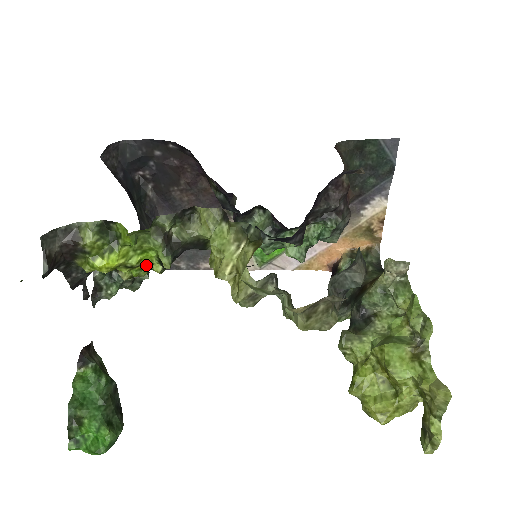
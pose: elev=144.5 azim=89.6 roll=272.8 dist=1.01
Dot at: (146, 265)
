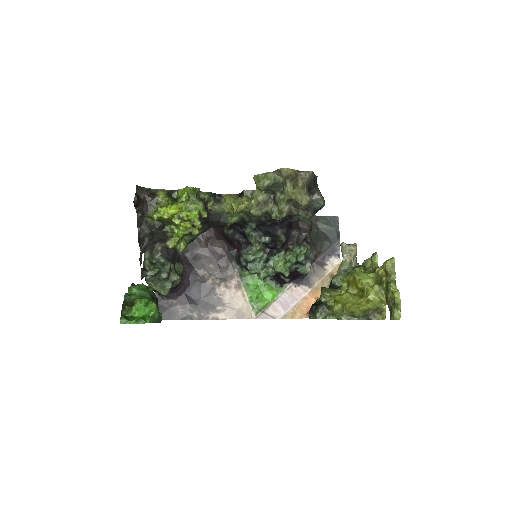
Dot at: (189, 225)
